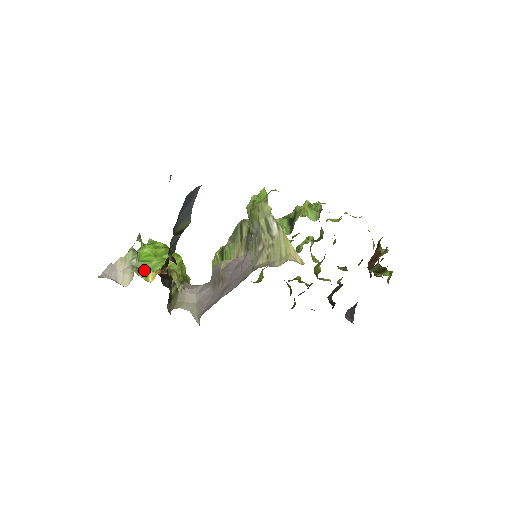
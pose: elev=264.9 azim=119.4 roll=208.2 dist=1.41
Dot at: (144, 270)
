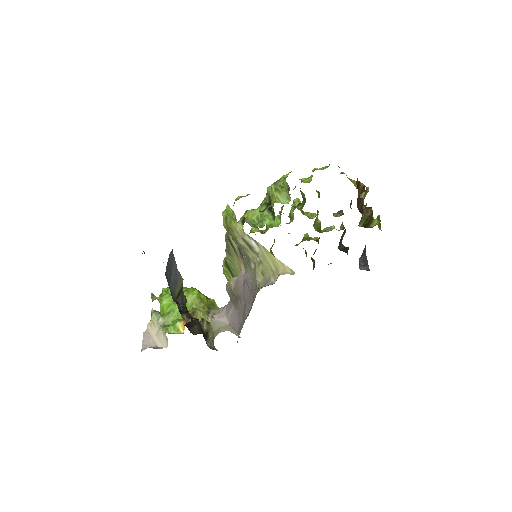
Dot at: (173, 322)
